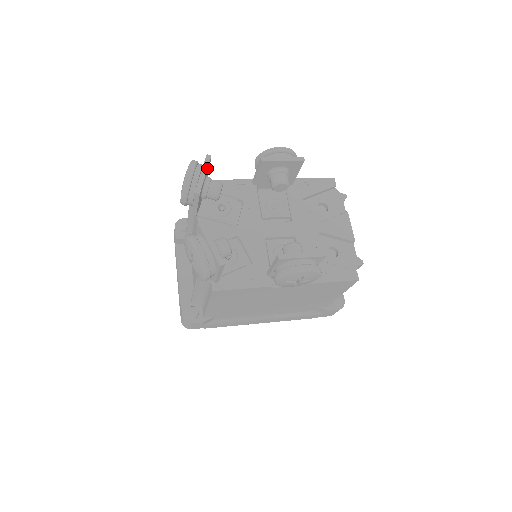
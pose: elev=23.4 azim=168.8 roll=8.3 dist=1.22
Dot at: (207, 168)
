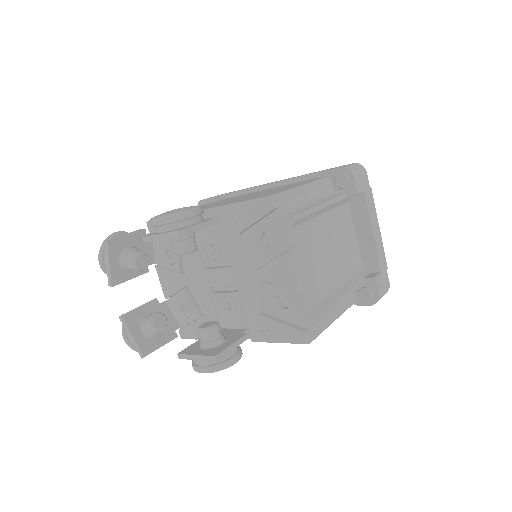
Dot at: (108, 257)
